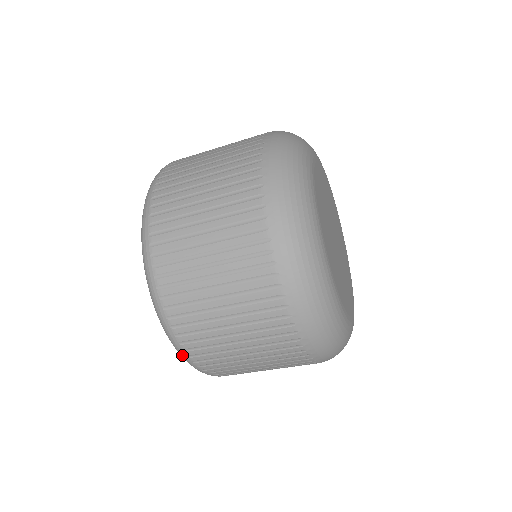
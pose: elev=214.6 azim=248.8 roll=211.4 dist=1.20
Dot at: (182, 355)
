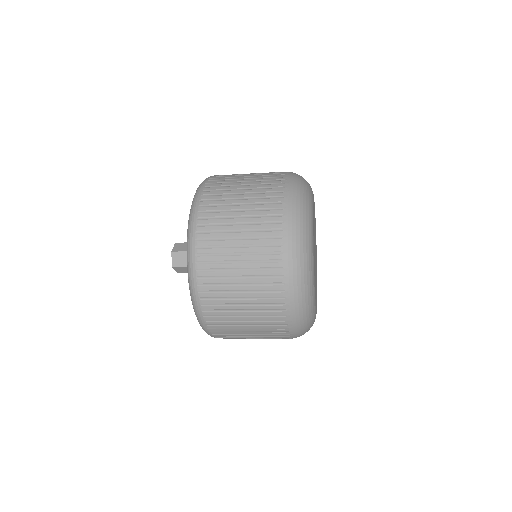
Dot at: occluded
